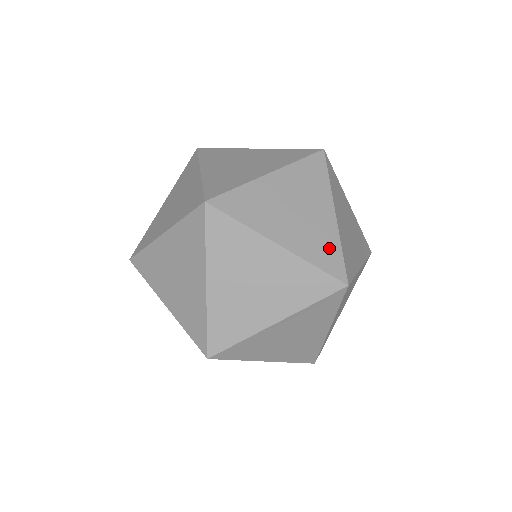
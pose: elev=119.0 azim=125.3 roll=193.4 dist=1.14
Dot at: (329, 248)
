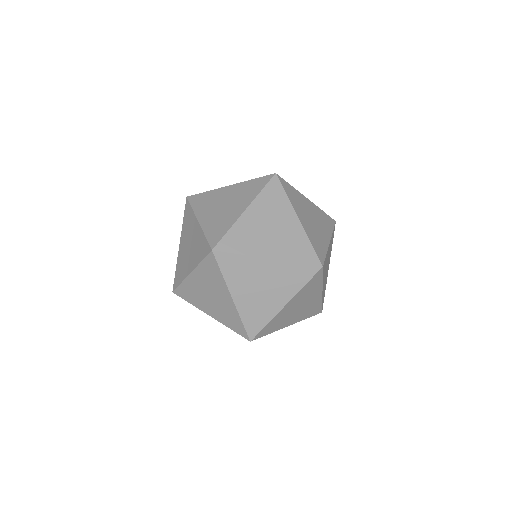
Dot at: (302, 246)
